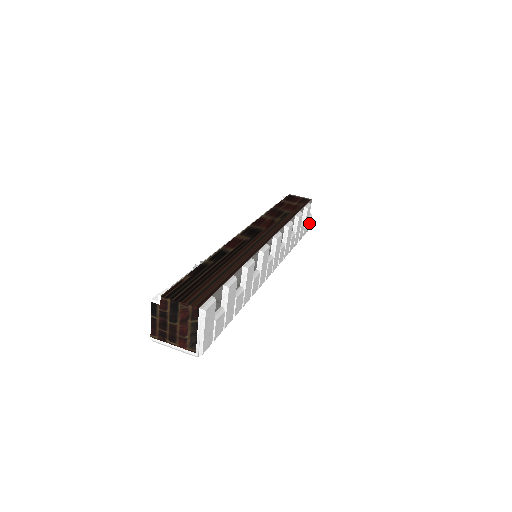
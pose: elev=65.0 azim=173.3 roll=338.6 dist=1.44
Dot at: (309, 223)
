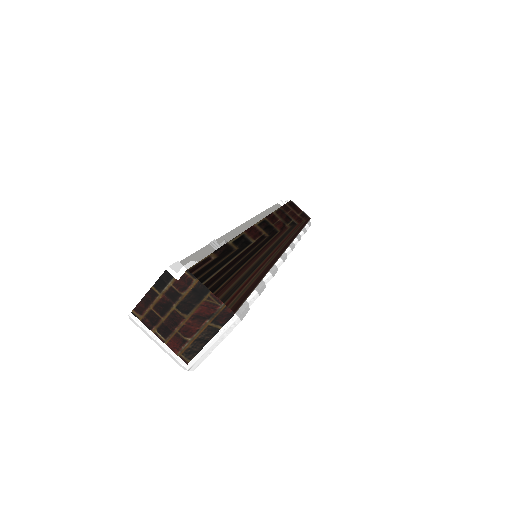
Dot at: occluded
